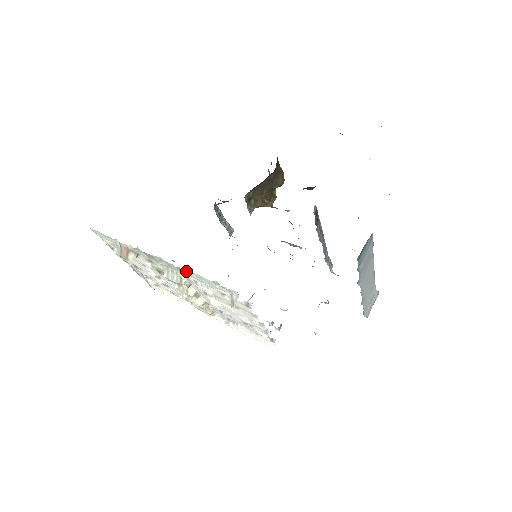
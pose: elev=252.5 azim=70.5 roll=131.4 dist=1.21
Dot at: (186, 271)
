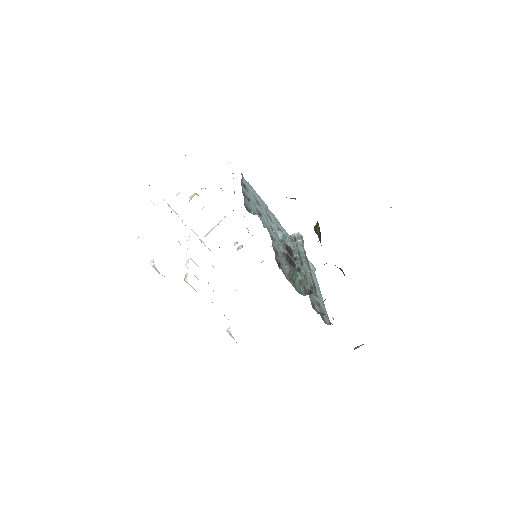
Dot at: occluded
